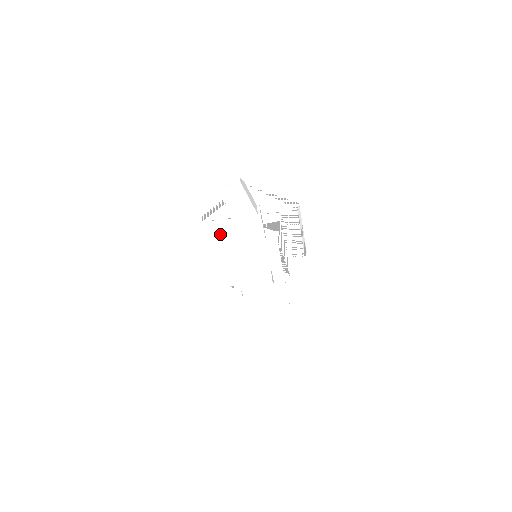
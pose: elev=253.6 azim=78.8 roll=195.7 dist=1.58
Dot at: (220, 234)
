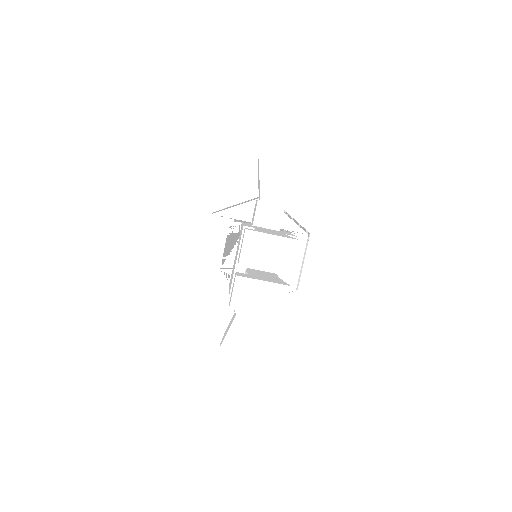
Dot at: (223, 234)
